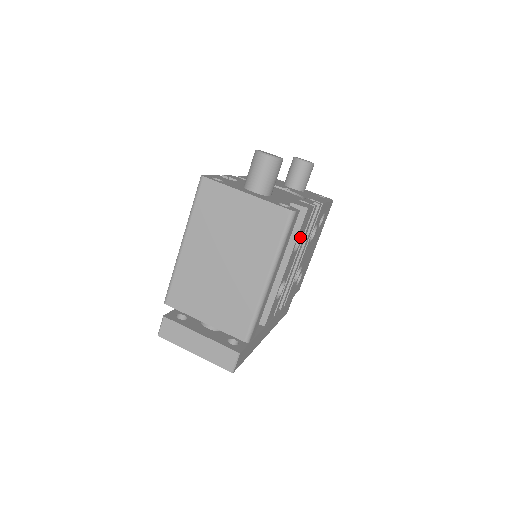
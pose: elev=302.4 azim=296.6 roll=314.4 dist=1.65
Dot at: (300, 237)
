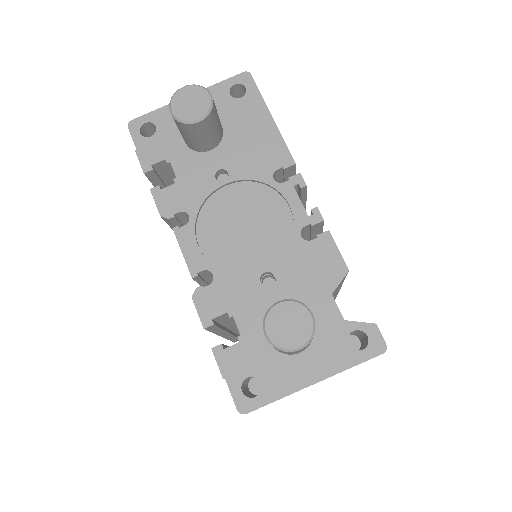
Dot at: occluded
